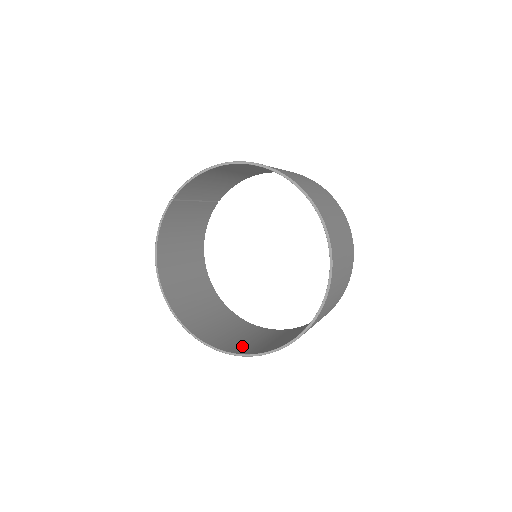
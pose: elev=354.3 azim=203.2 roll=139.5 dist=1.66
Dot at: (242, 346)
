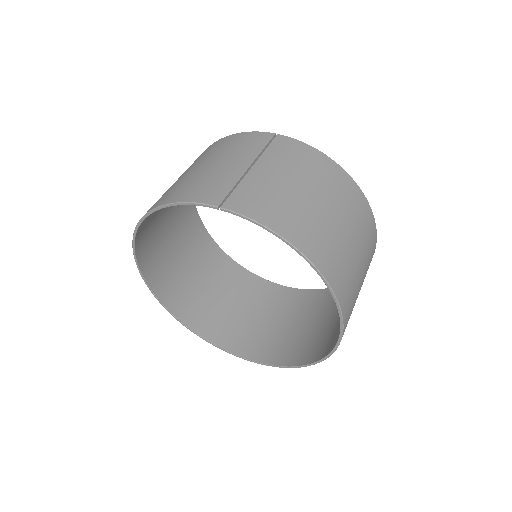
Dot at: (180, 293)
